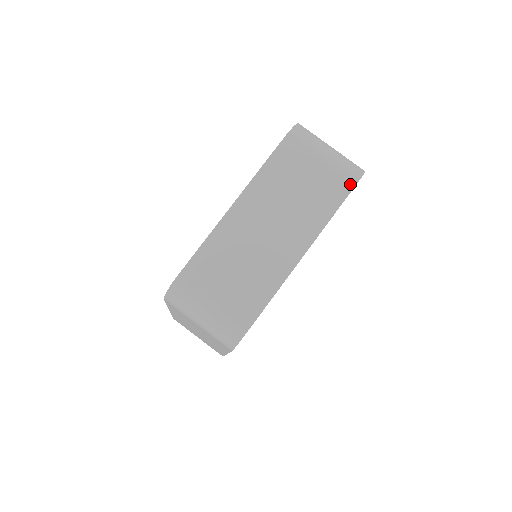
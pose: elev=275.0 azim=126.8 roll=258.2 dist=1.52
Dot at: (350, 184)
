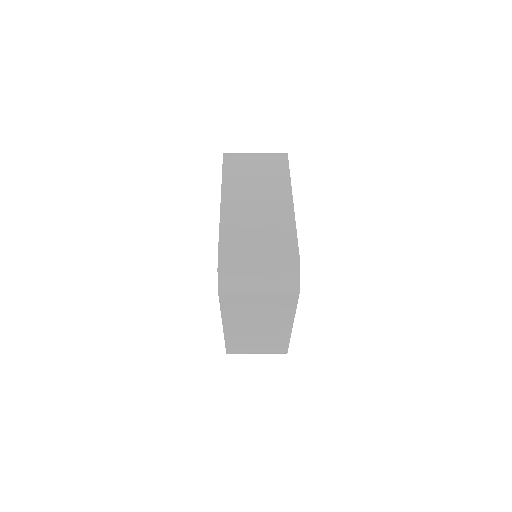
Dot at: occluded
